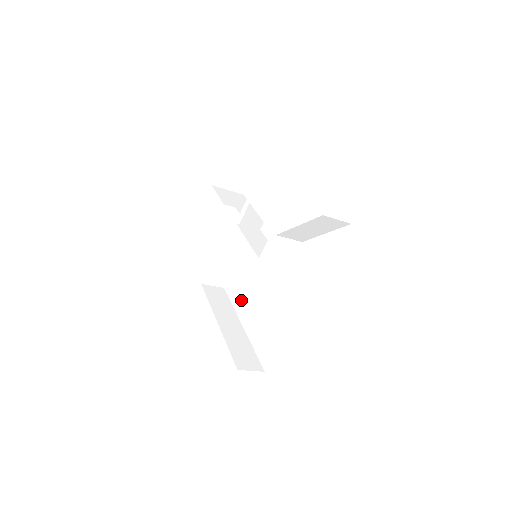
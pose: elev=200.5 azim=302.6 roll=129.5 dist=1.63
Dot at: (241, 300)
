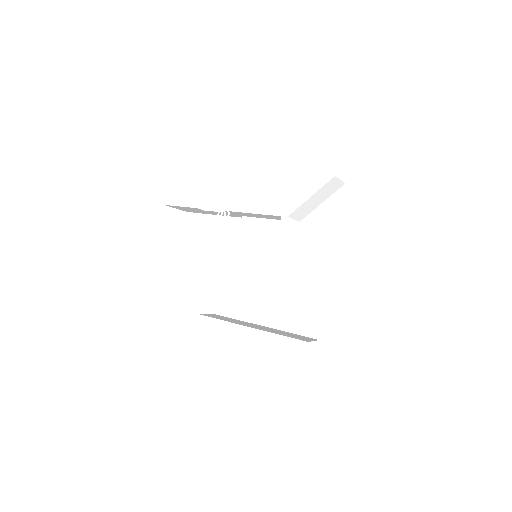
Dot at: (248, 308)
